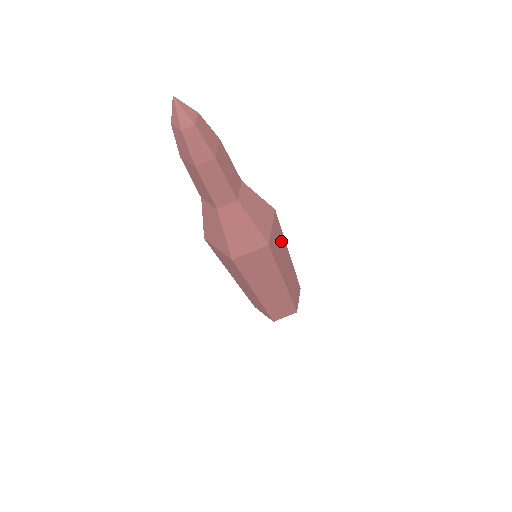
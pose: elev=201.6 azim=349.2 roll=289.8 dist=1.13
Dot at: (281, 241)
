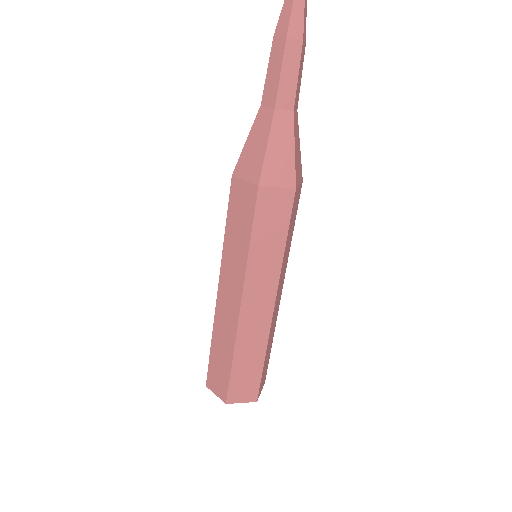
Dot at: occluded
